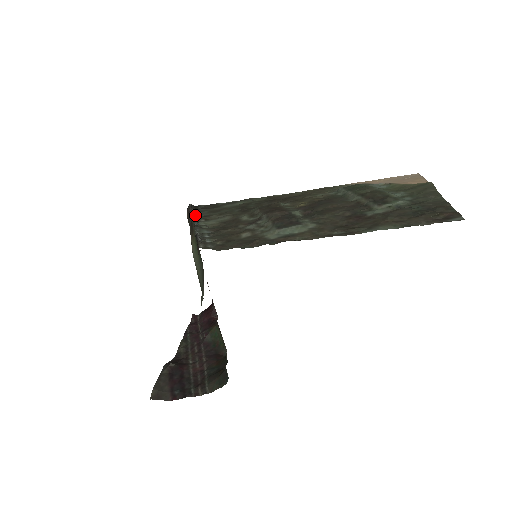
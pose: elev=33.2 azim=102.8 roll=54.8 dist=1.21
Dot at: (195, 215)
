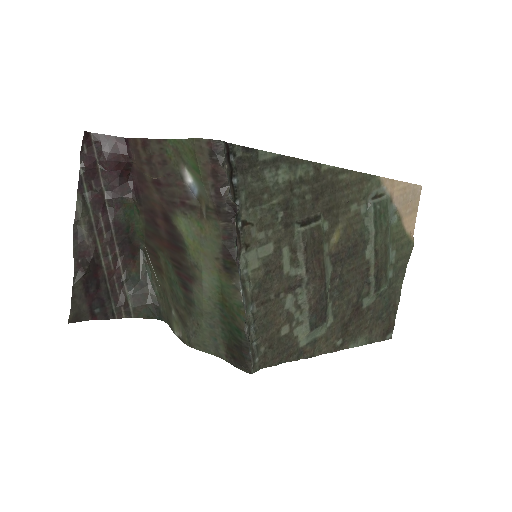
Dot at: (234, 222)
